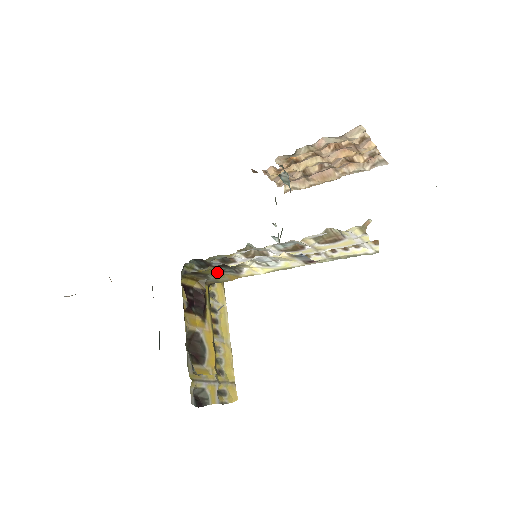
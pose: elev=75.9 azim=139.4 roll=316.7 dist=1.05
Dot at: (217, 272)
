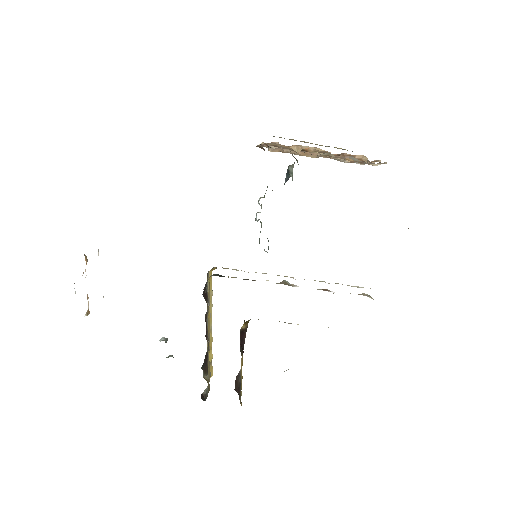
Dot at: occluded
